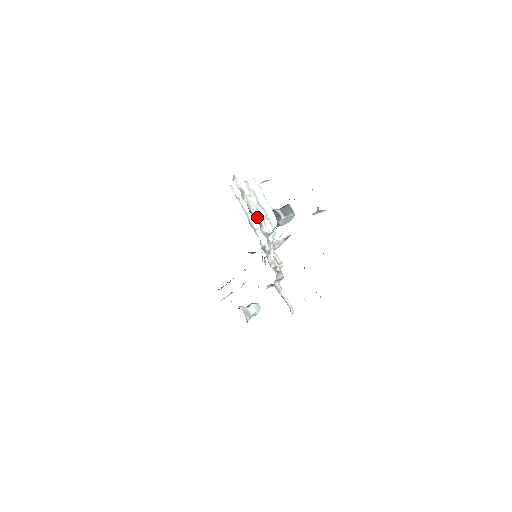
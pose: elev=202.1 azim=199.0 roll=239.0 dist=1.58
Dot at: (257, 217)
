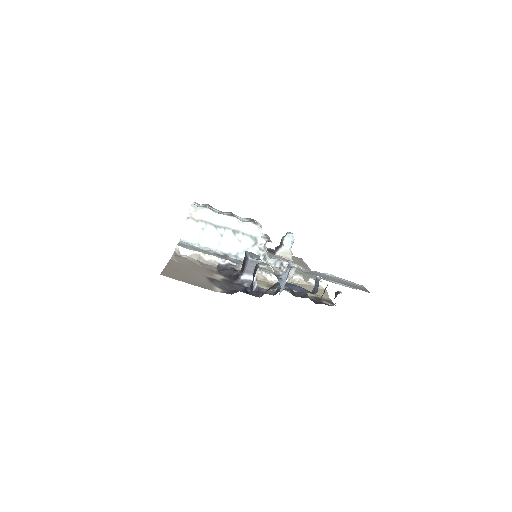
Dot at: (228, 243)
